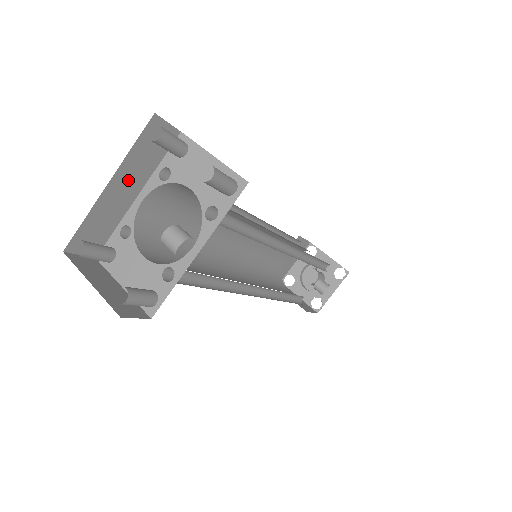
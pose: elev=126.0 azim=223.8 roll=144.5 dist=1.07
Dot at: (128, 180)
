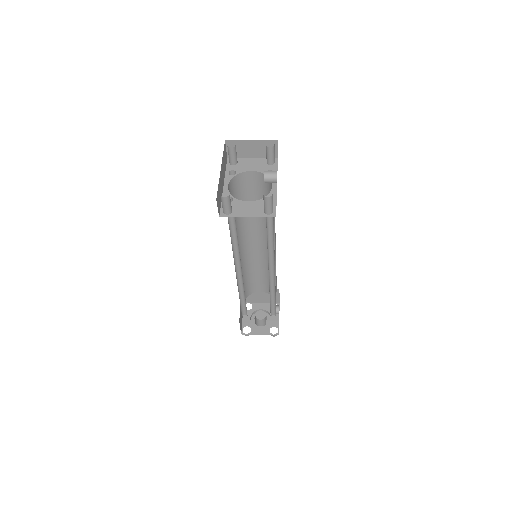
Dot at: (222, 172)
